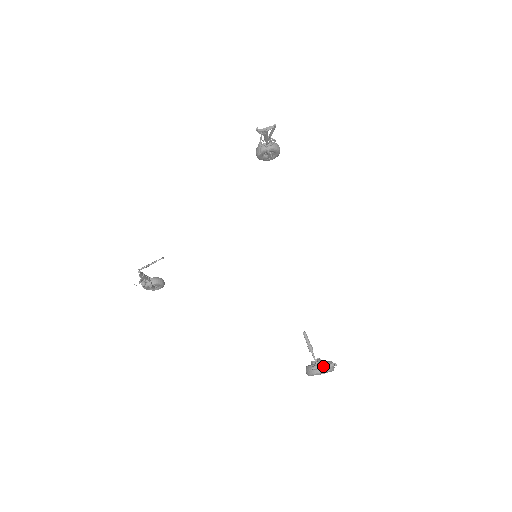
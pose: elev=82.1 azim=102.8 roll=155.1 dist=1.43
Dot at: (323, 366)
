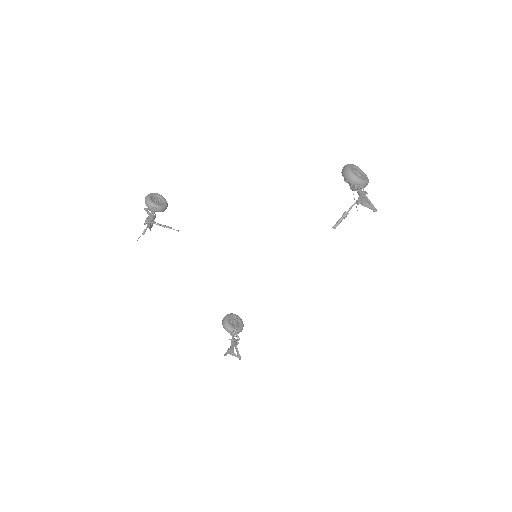
Dot at: (232, 354)
